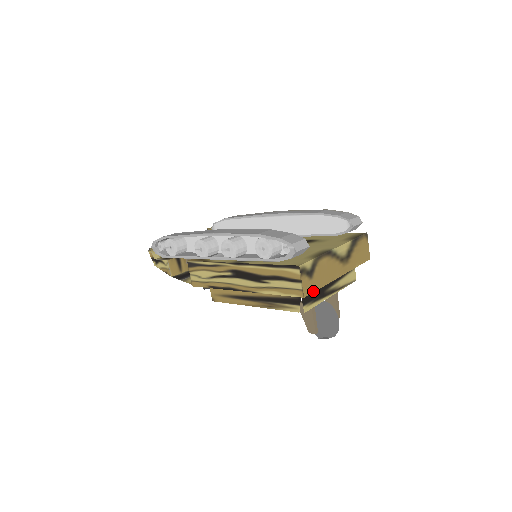
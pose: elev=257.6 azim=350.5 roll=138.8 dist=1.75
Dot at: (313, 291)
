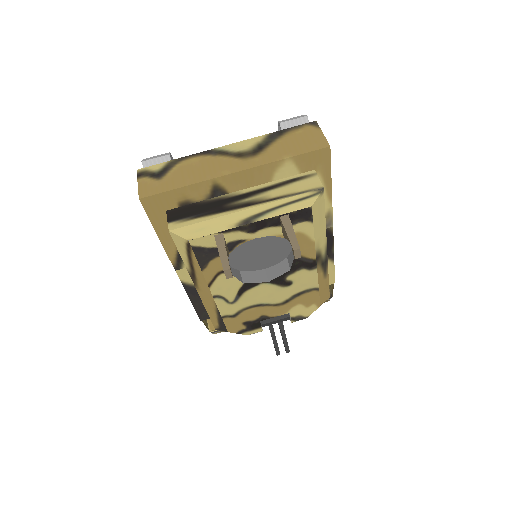
Dot at: (162, 192)
